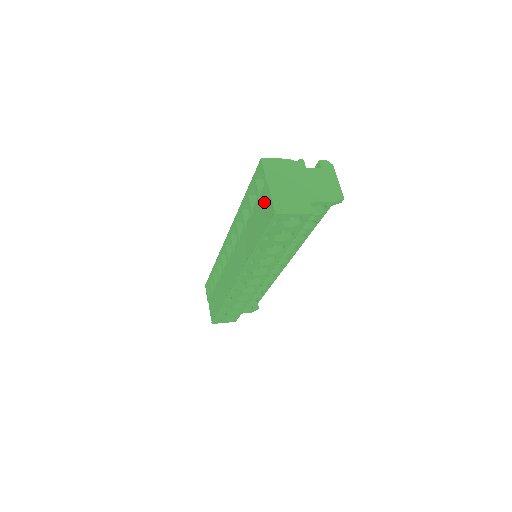
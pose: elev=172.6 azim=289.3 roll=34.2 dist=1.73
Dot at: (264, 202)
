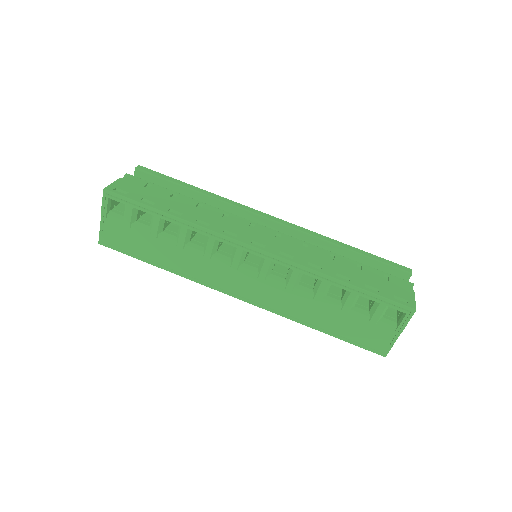
Dot at: (379, 333)
